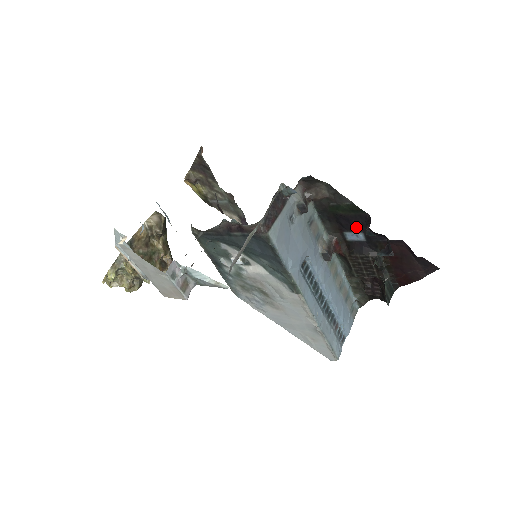
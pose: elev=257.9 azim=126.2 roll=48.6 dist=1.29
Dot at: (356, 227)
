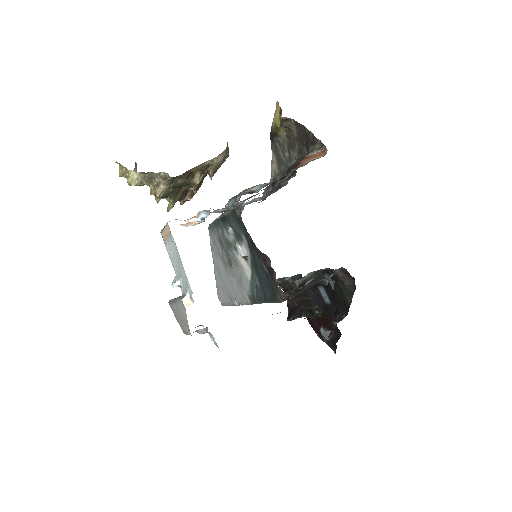
Dot at: (332, 299)
